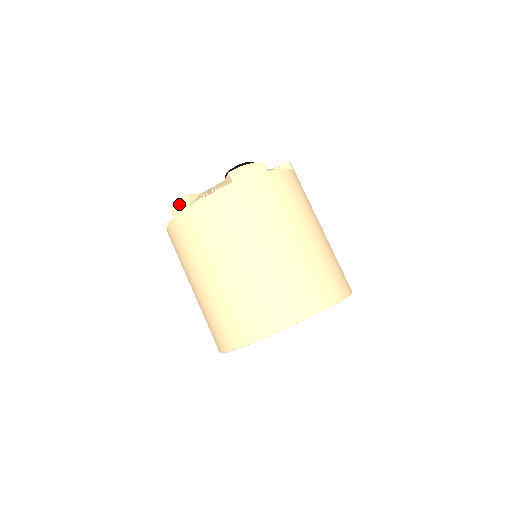
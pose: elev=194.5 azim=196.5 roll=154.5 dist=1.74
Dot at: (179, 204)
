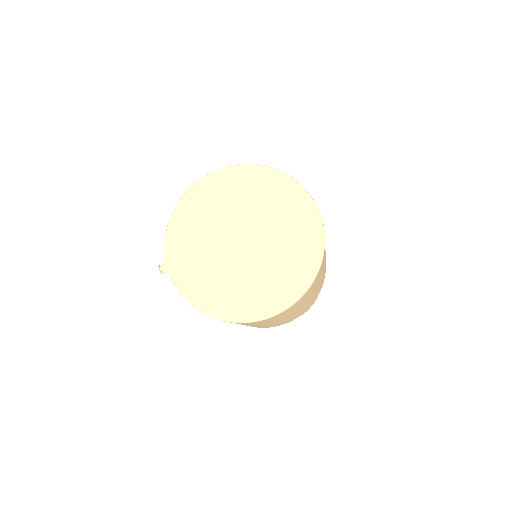
Dot at: occluded
